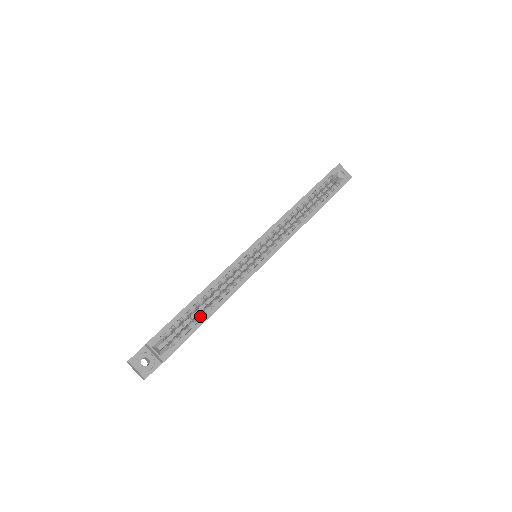
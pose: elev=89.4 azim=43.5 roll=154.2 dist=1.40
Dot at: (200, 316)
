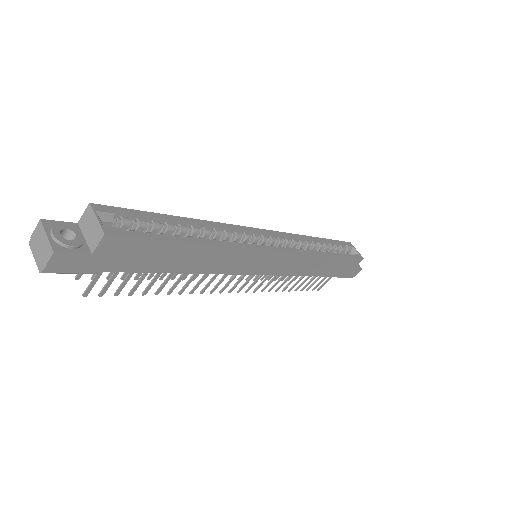
Dot at: (178, 235)
